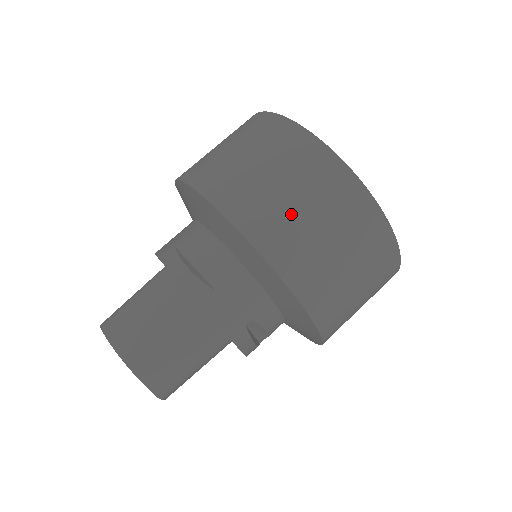
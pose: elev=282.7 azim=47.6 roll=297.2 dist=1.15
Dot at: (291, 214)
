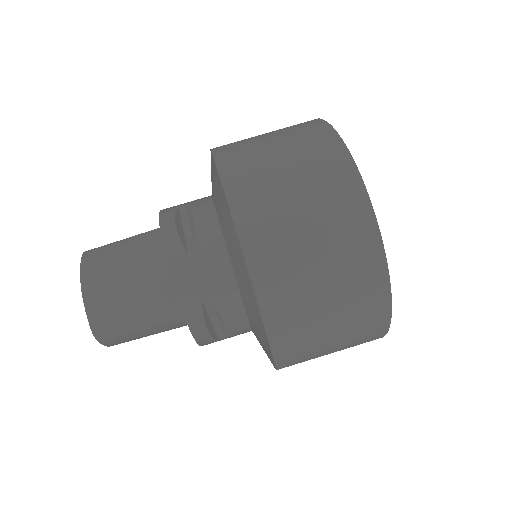
Dot at: (282, 199)
